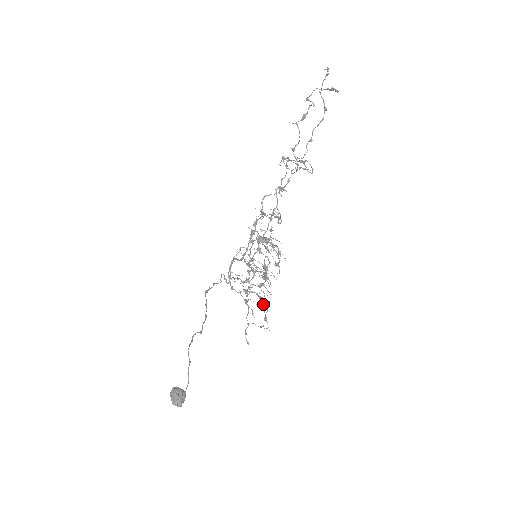
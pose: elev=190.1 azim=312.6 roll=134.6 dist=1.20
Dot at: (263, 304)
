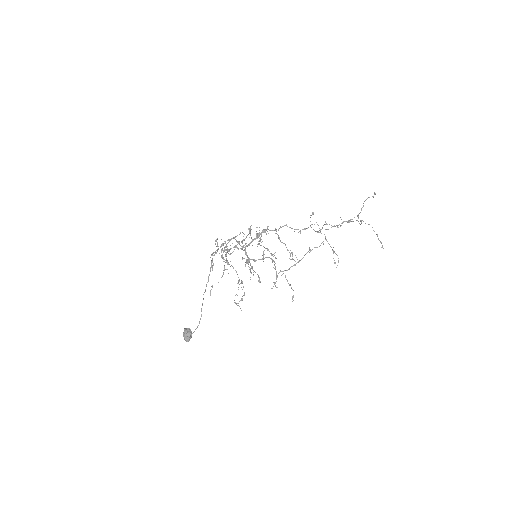
Dot at: occluded
